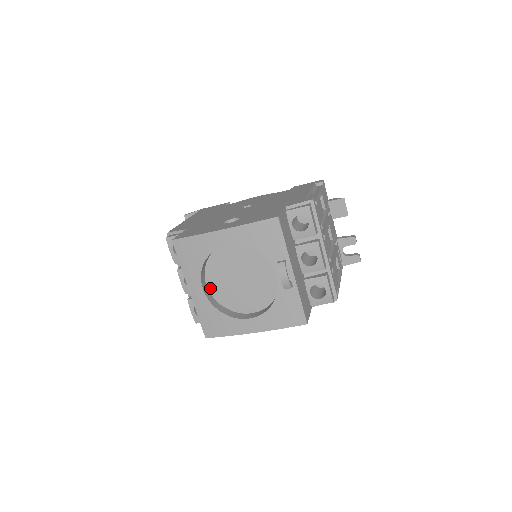
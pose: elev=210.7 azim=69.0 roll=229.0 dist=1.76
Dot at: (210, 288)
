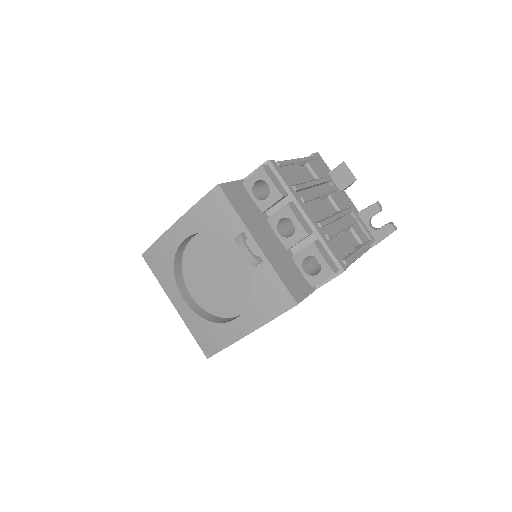
Dot at: (195, 298)
